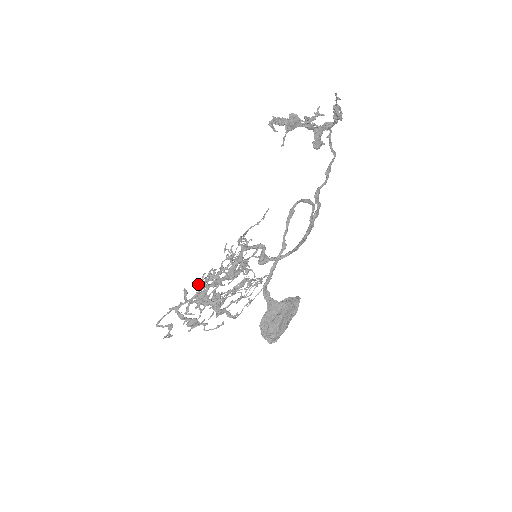
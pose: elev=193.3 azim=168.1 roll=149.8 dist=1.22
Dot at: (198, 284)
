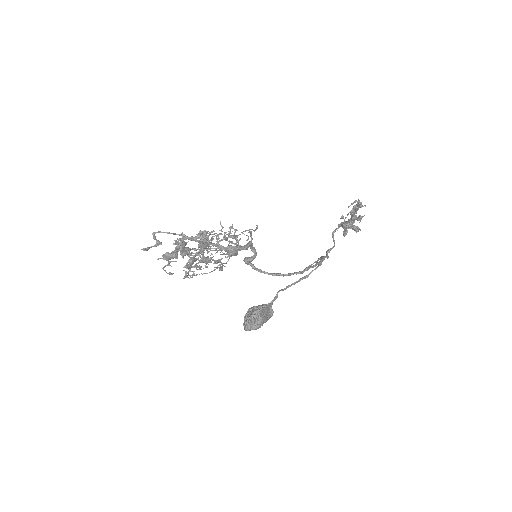
Dot at: (202, 233)
